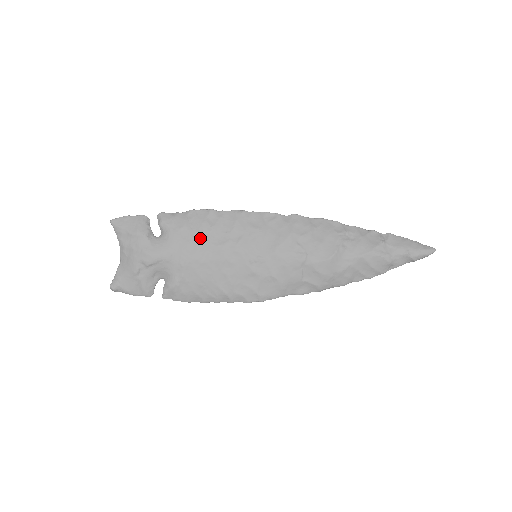
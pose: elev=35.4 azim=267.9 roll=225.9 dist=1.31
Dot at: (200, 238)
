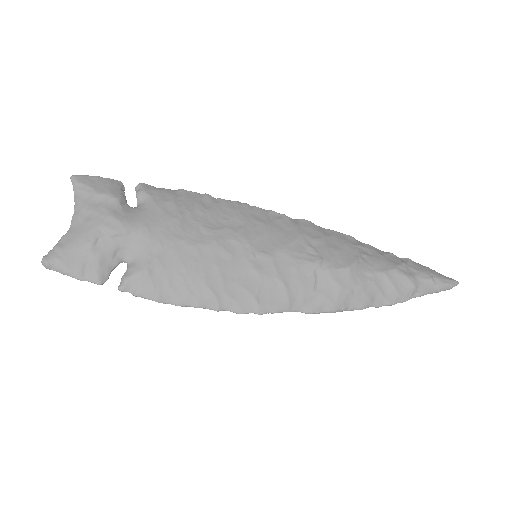
Dot at: (190, 217)
